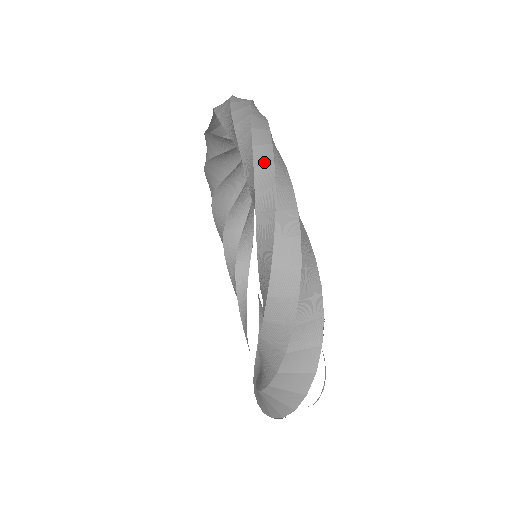
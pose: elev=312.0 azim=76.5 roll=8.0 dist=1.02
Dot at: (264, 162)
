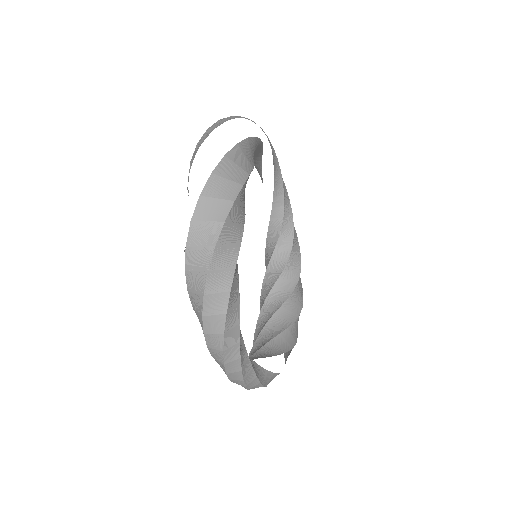
Dot at: occluded
